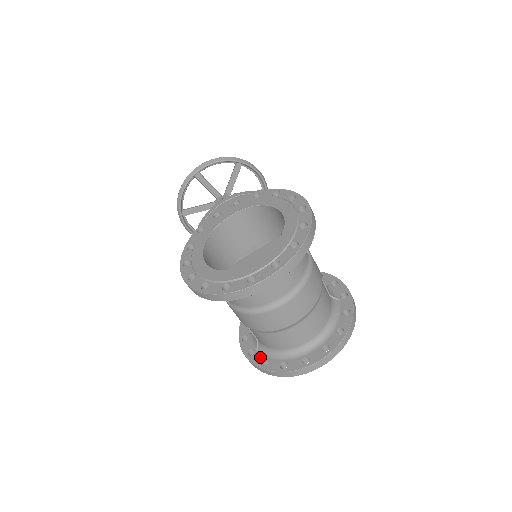
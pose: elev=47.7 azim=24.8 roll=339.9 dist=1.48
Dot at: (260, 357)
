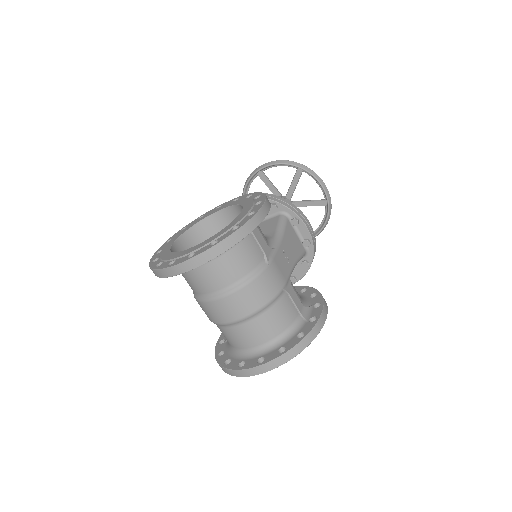
Dot at: (222, 348)
